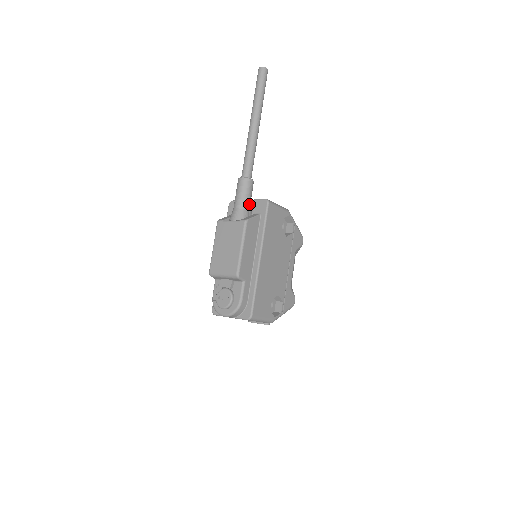
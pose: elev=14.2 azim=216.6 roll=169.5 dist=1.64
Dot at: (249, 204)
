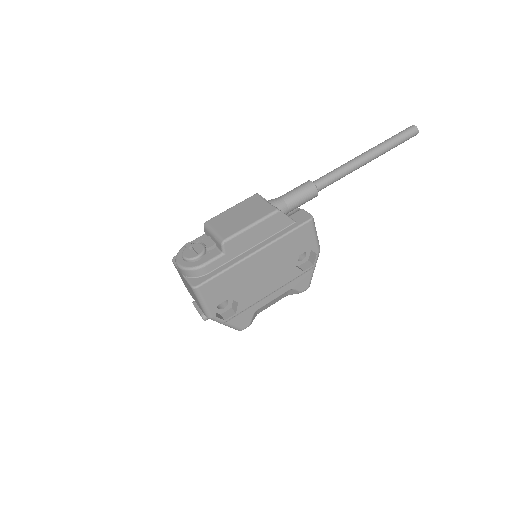
Dot at: (295, 206)
